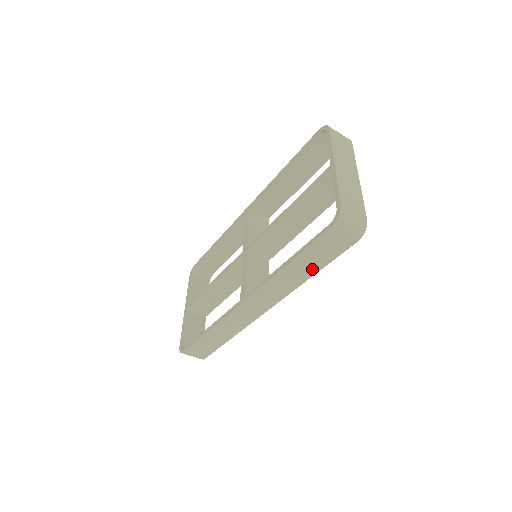
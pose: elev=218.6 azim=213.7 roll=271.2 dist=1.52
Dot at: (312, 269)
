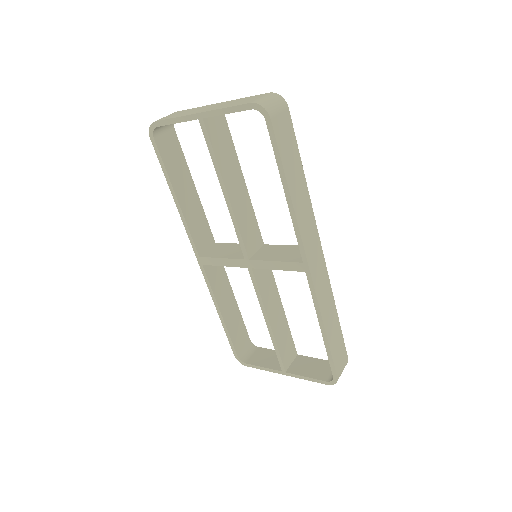
Dot at: (299, 171)
